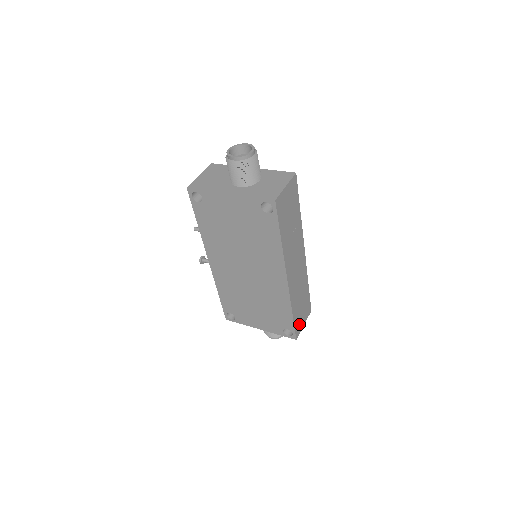
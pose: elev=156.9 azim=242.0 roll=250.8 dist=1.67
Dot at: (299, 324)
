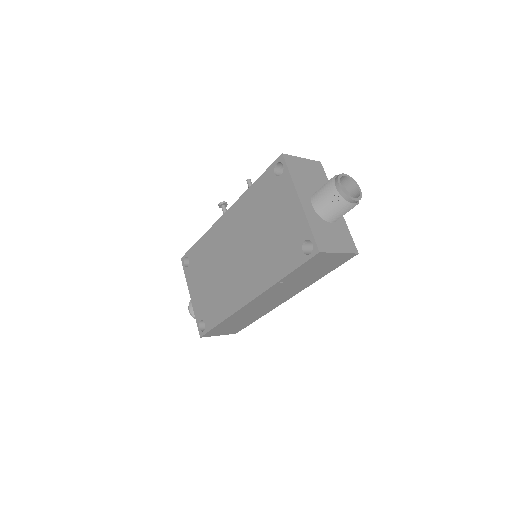
Dot at: (216, 332)
